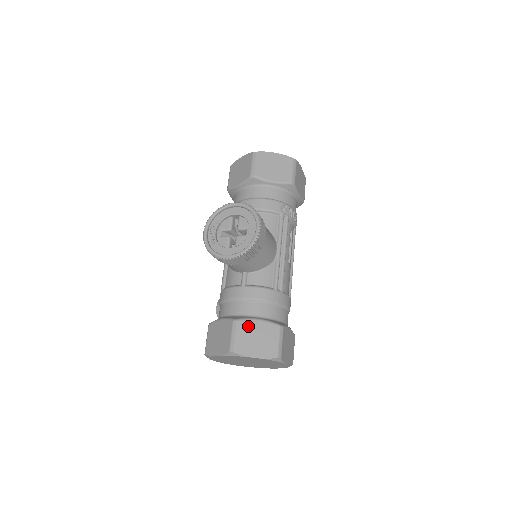
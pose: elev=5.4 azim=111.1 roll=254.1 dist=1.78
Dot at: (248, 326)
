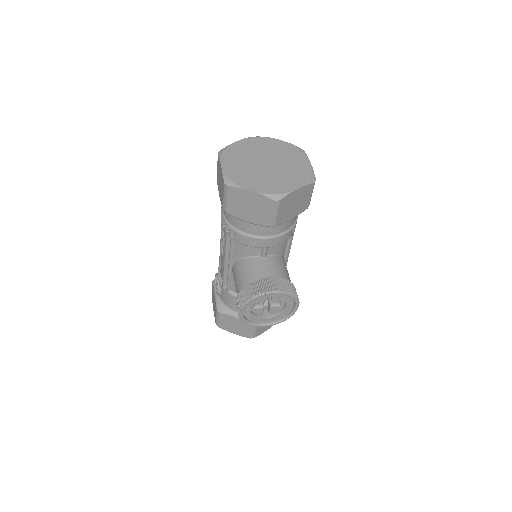
Dot at: occluded
